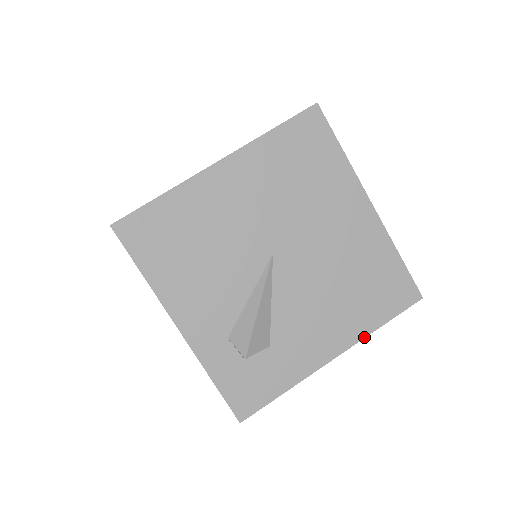
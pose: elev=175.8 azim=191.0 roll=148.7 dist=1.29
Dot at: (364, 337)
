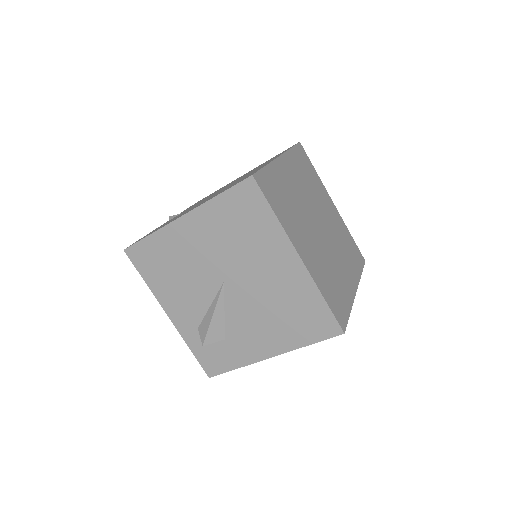
Dot at: (294, 349)
